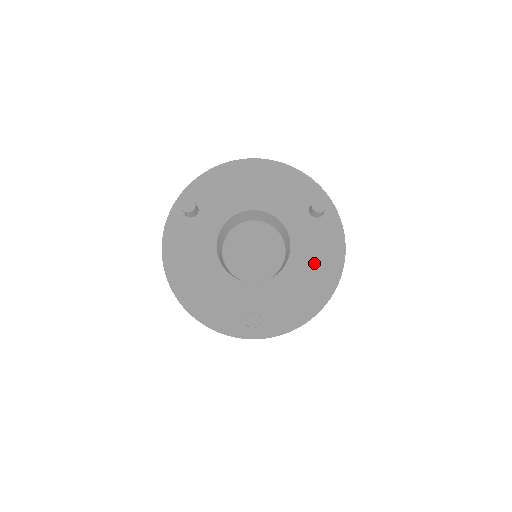
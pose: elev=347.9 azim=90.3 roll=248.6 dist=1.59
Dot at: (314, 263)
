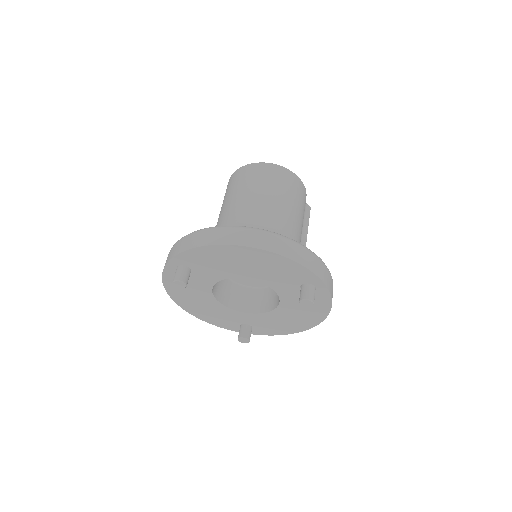
Dot at: (300, 313)
